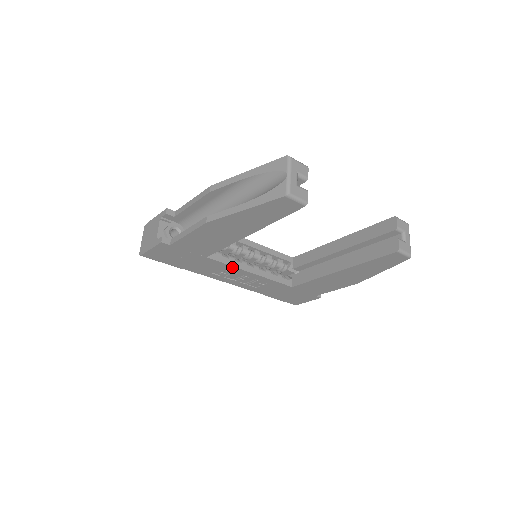
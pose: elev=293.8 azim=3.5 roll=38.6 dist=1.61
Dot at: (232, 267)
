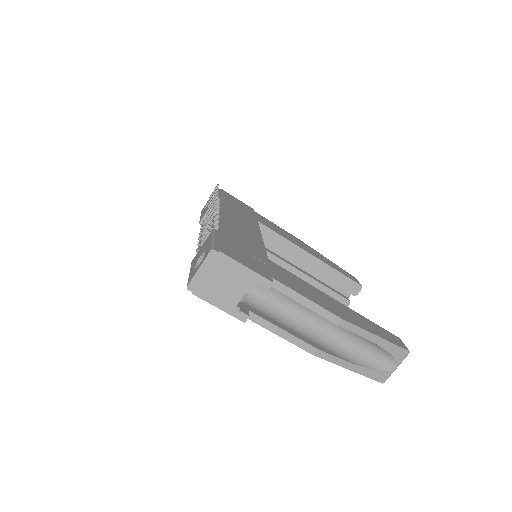
Dot at: occluded
